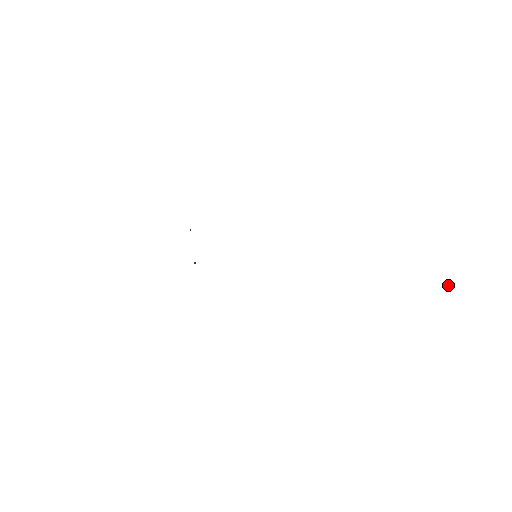
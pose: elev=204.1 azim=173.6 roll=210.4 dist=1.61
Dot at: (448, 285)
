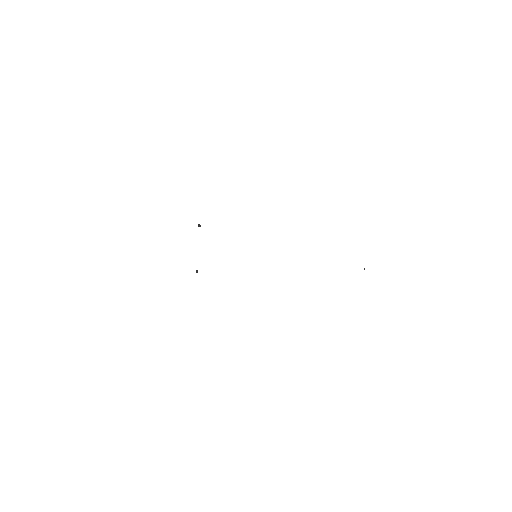
Dot at: occluded
